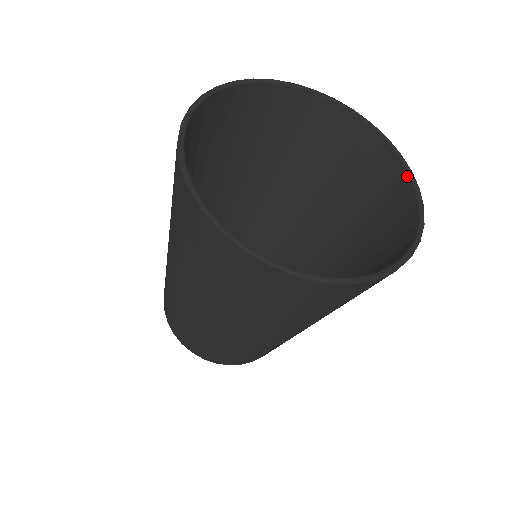
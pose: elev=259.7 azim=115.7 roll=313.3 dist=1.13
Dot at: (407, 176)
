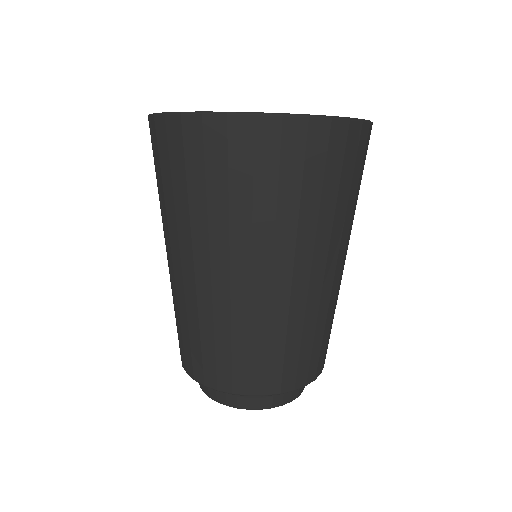
Dot at: occluded
